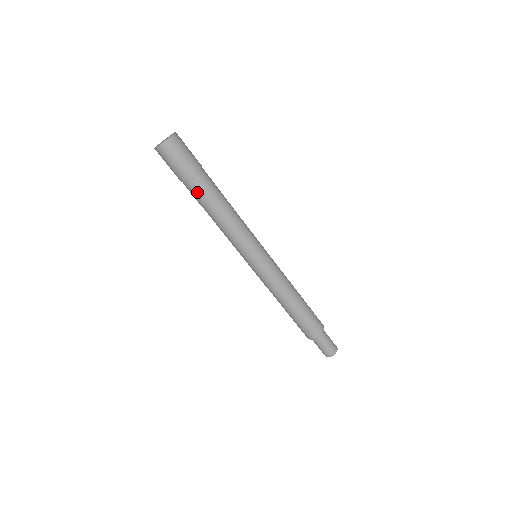
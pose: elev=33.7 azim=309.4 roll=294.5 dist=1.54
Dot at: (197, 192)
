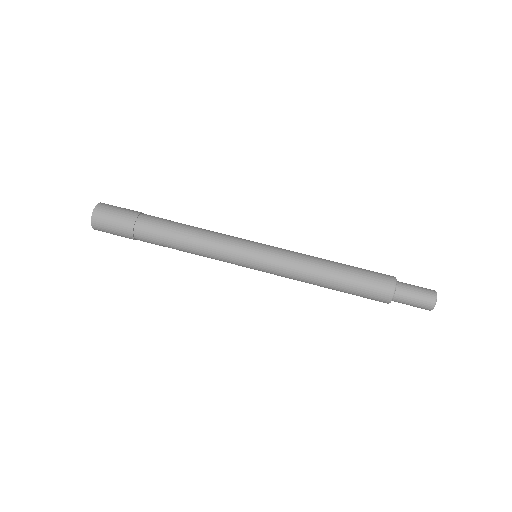
Dot at: (151, 228)
